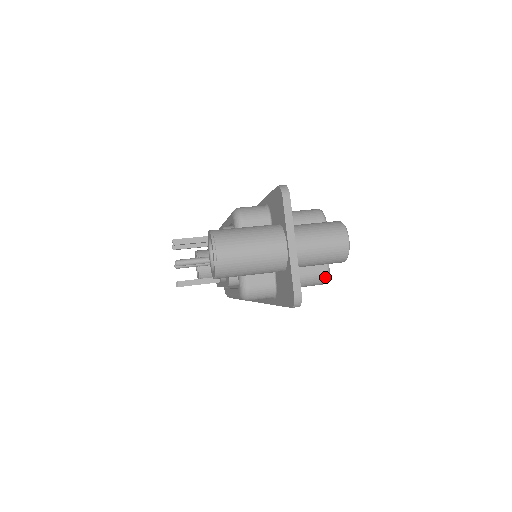
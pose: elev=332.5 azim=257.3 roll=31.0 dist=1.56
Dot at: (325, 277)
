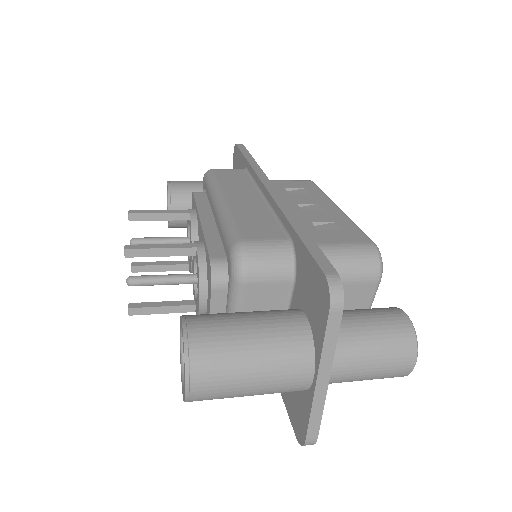
Dot at: occluded
